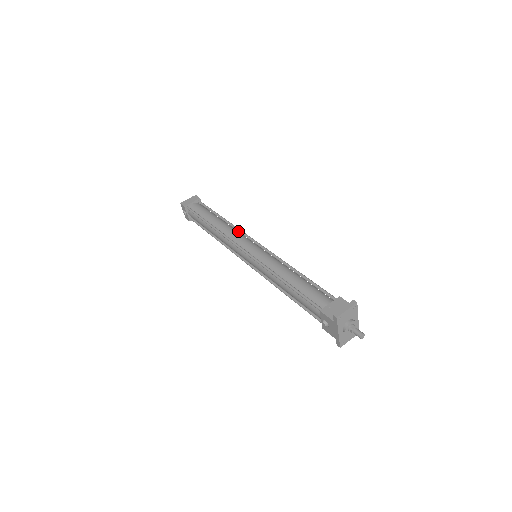
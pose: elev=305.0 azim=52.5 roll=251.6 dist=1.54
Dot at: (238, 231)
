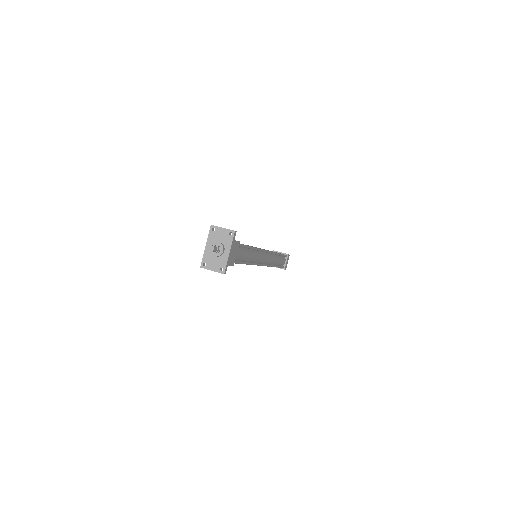
Dot at: occluded
